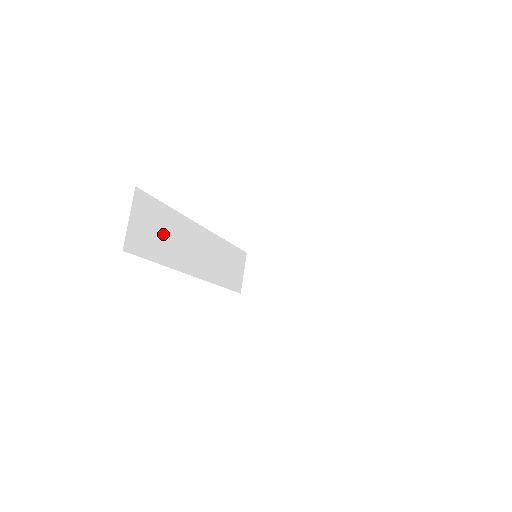
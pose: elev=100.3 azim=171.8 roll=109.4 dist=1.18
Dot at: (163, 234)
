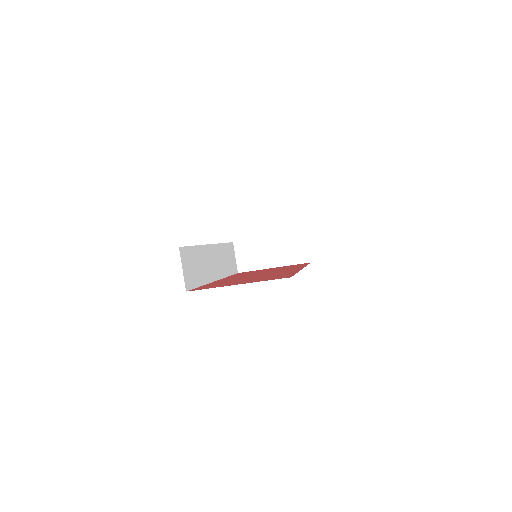
Dot at: (197, 266)
